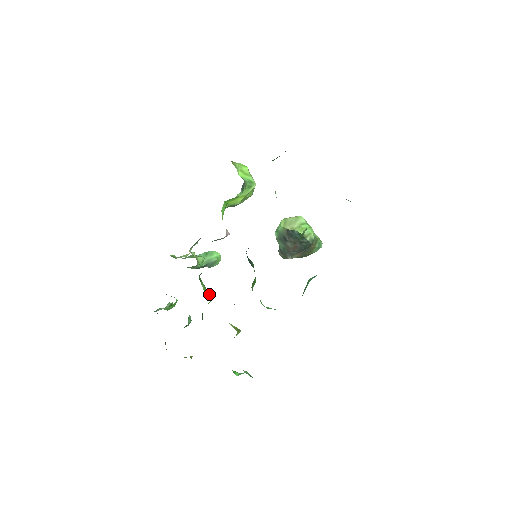
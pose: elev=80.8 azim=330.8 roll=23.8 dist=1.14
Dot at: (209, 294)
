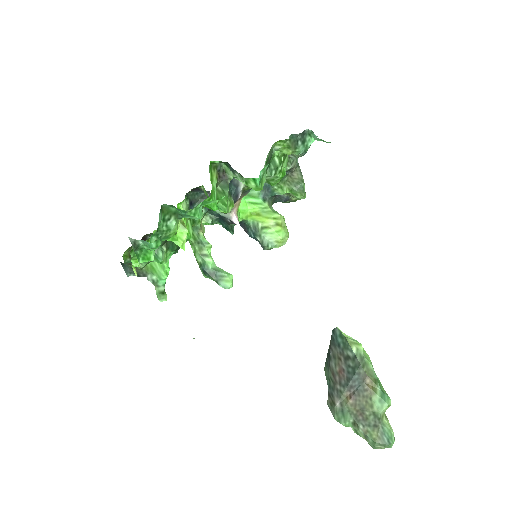
Dot at: occluded
